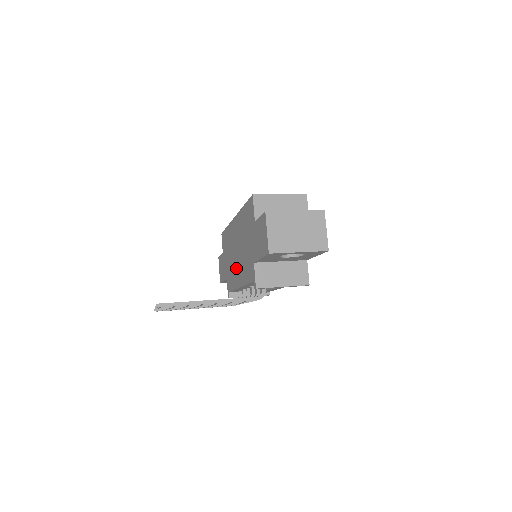
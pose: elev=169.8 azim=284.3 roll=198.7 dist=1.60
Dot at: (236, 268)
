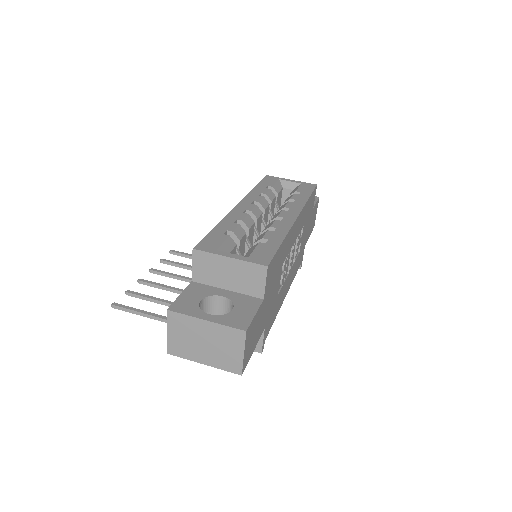
Dot at: occluded
